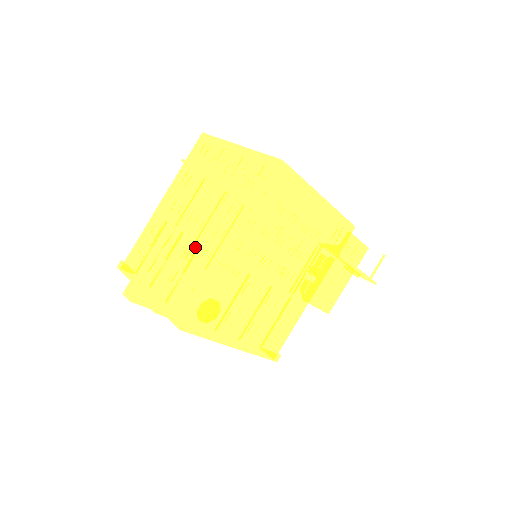
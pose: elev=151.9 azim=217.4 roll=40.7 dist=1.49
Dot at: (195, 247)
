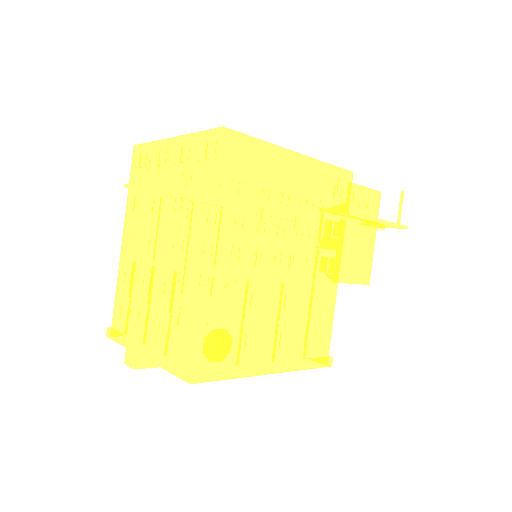
Dot at: (172, 277)
